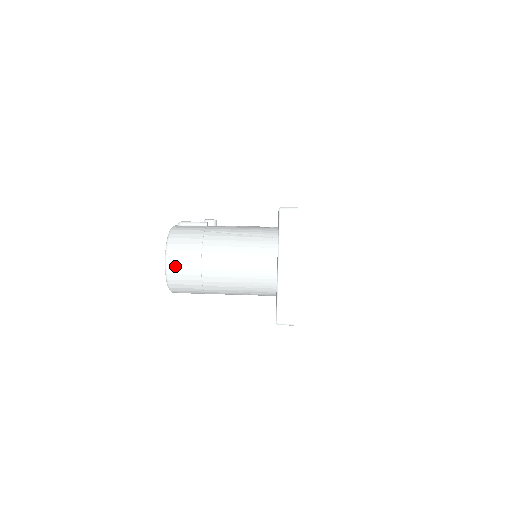
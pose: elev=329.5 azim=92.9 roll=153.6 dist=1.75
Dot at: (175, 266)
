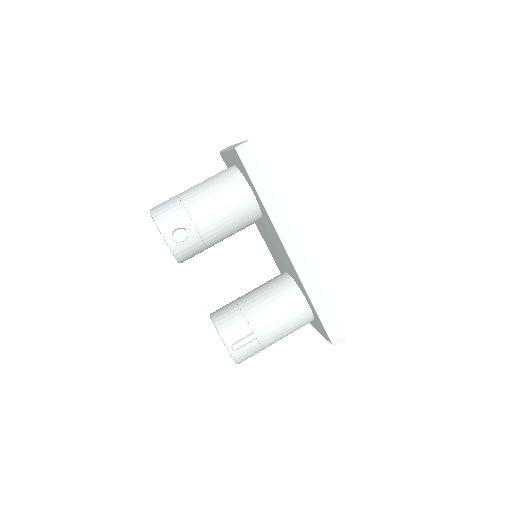
Dot at: occluded
